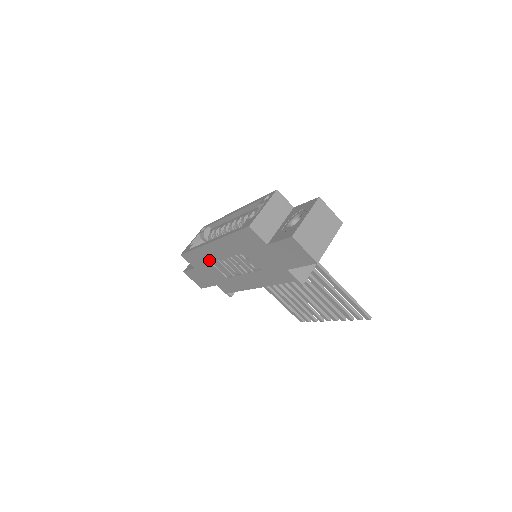
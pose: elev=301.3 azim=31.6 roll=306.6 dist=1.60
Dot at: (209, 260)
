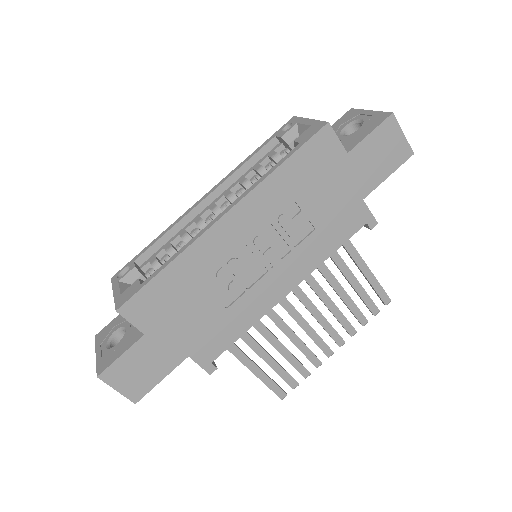
Dot at: (200, 276)
